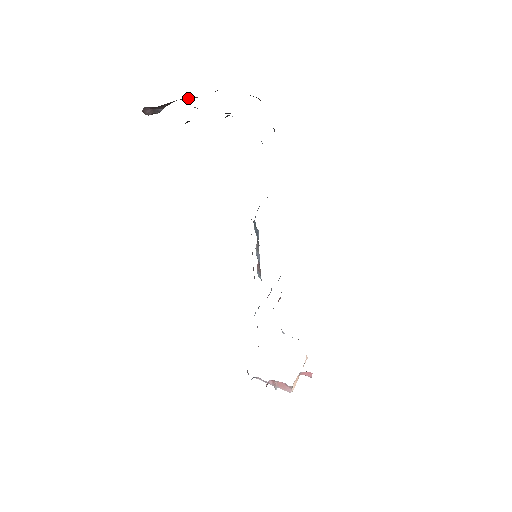
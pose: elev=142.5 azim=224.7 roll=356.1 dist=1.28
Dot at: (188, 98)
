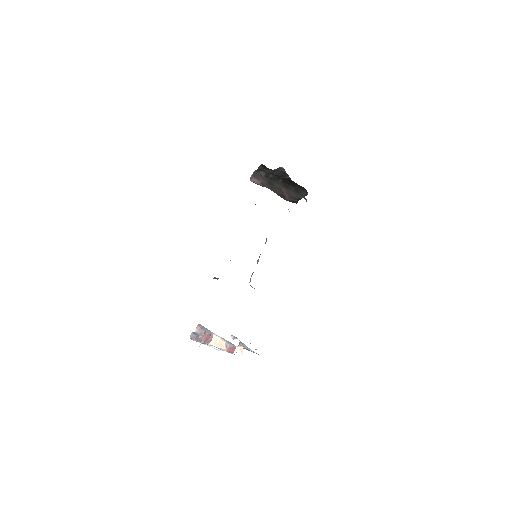
Dot at: (274, 185)
